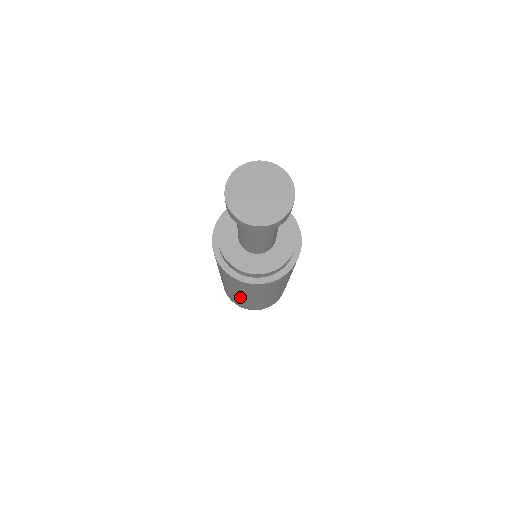
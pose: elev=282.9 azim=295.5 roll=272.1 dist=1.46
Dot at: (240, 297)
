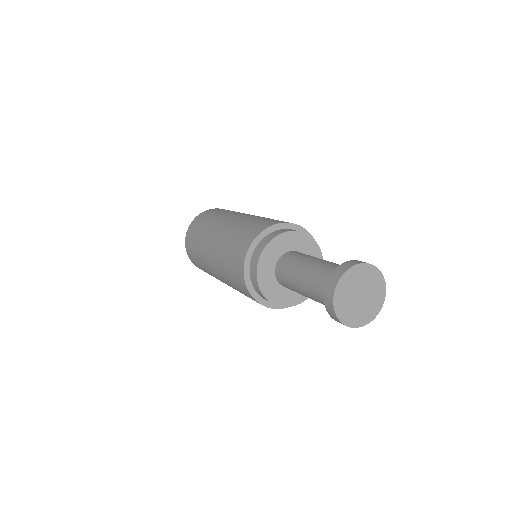
Dot at: (214, 275)
